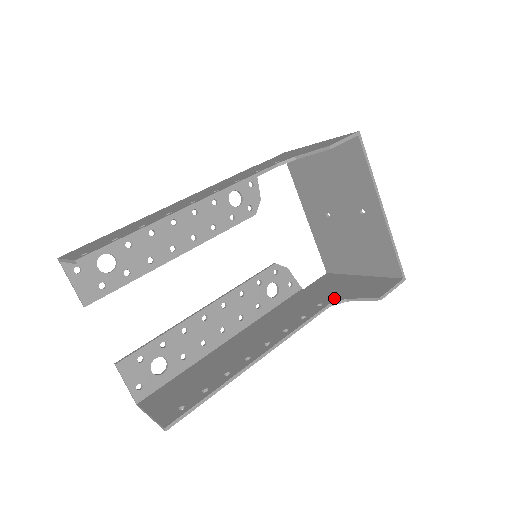
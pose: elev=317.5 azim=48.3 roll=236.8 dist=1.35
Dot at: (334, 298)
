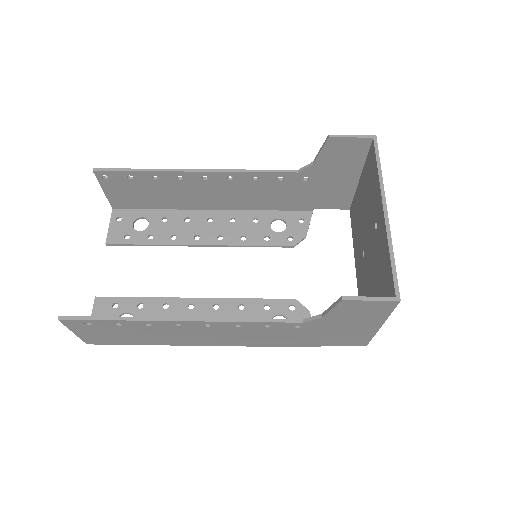
Dot at: occluded
